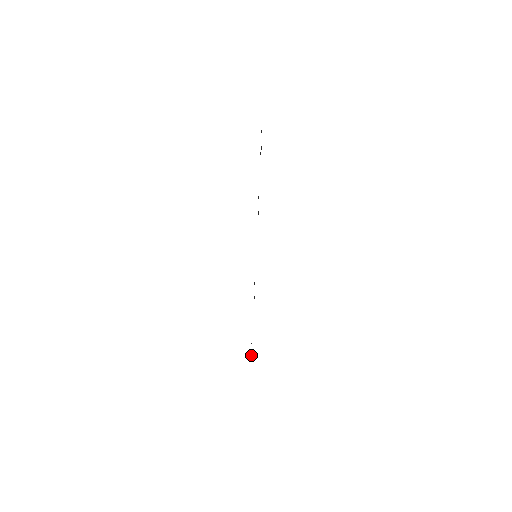
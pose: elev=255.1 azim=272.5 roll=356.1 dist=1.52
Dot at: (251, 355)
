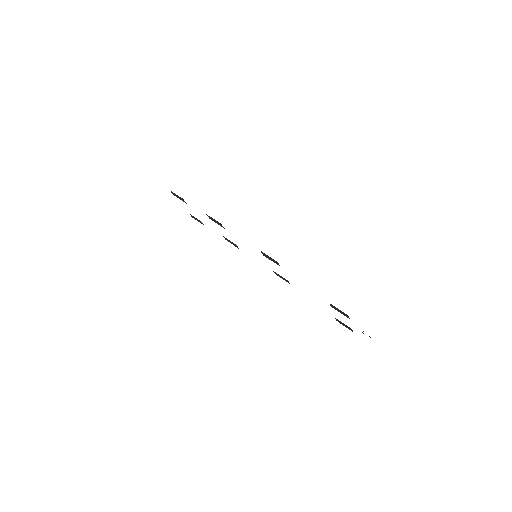
Dot at: (334, 307)
